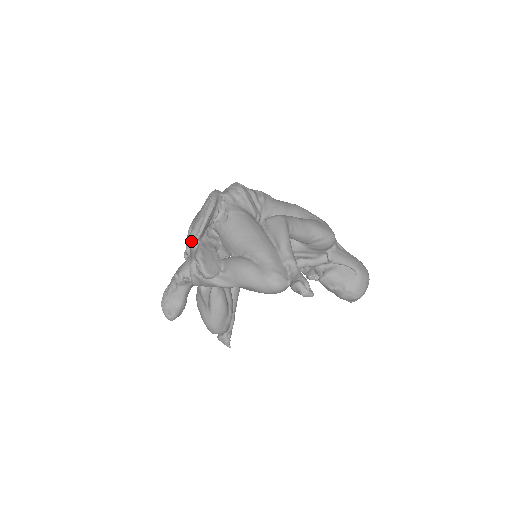
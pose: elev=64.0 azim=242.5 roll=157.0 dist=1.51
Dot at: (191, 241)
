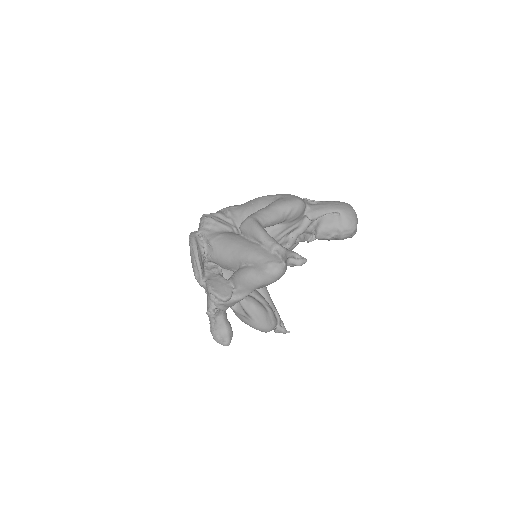
Dot at: (199, 282)
